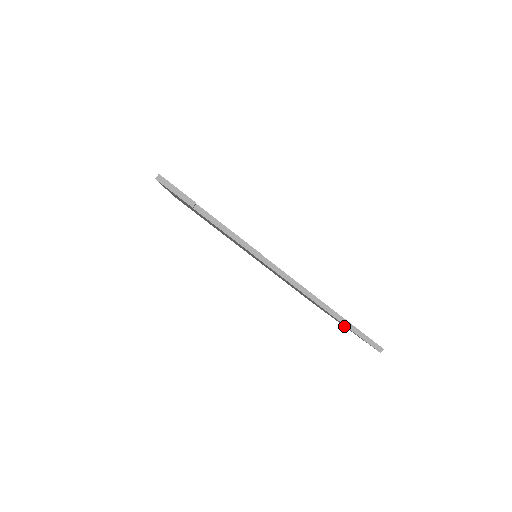
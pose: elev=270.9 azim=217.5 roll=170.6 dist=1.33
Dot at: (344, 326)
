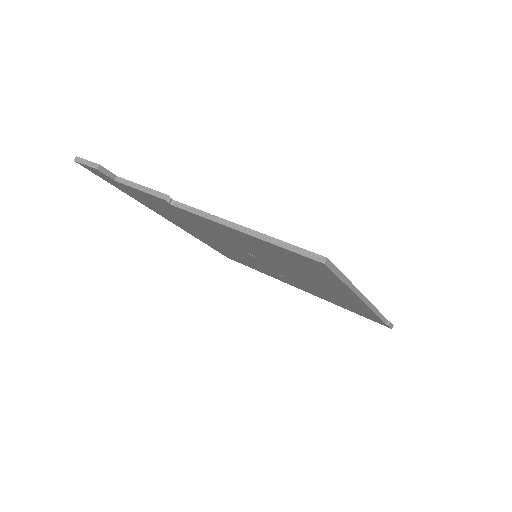
Dot at: (357, 297)
